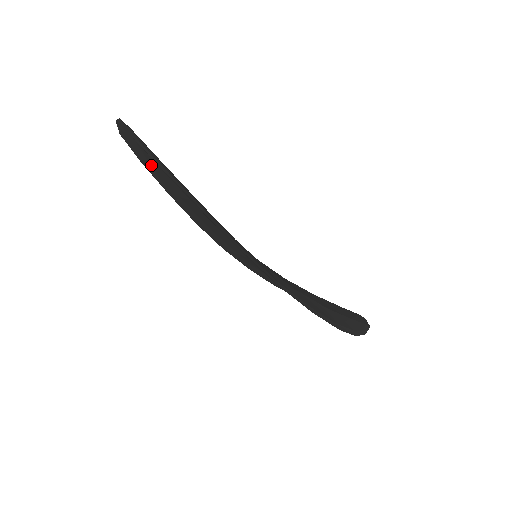
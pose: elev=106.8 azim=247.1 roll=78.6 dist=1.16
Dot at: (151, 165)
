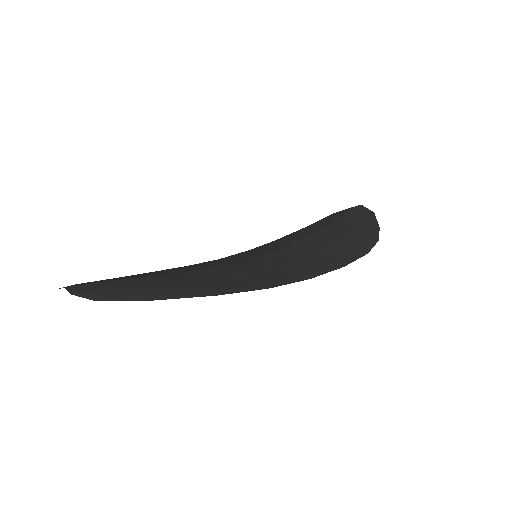
Dot at: occluded
